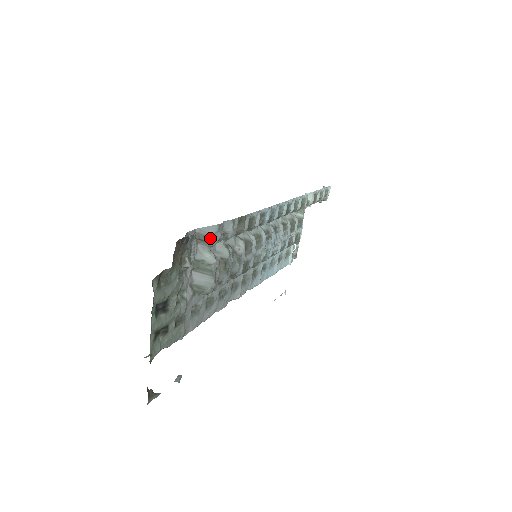
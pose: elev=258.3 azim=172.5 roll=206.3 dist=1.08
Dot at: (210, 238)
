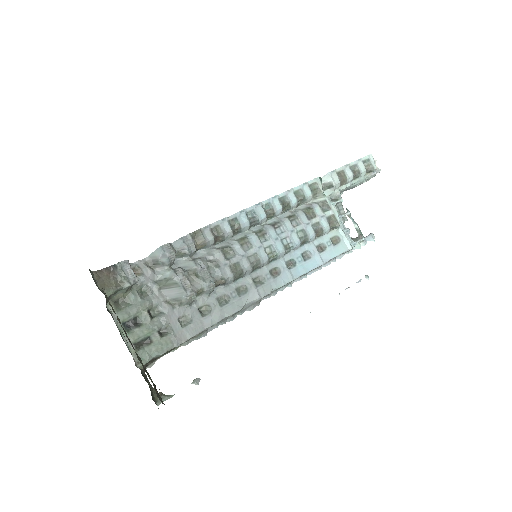
Dot at: (160, 259)
